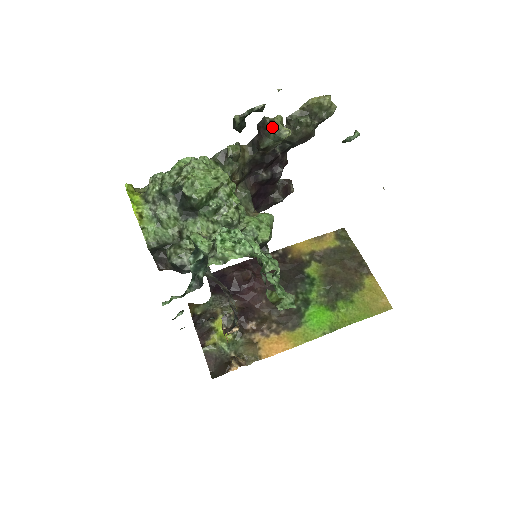
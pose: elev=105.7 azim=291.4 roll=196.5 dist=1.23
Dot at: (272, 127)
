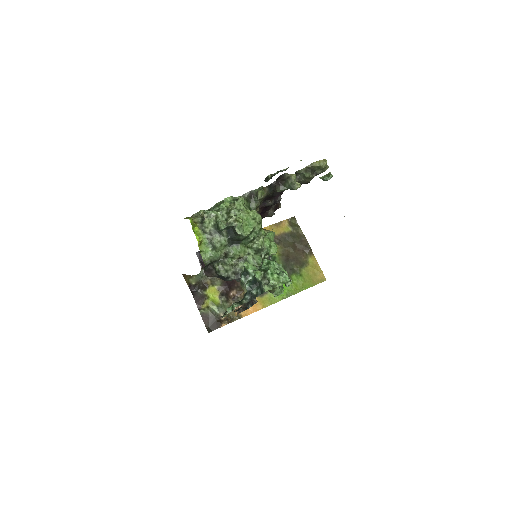
Dot at: (289, 182)
